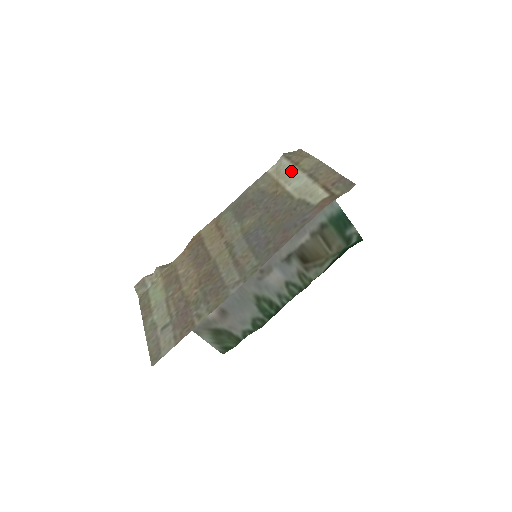
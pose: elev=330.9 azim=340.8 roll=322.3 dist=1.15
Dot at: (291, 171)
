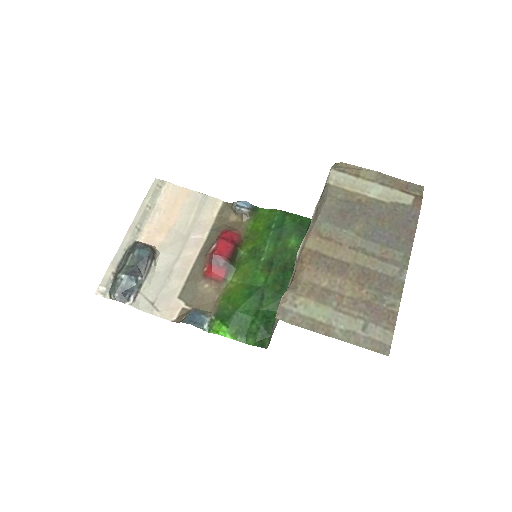
Dot at: (359, 182)
